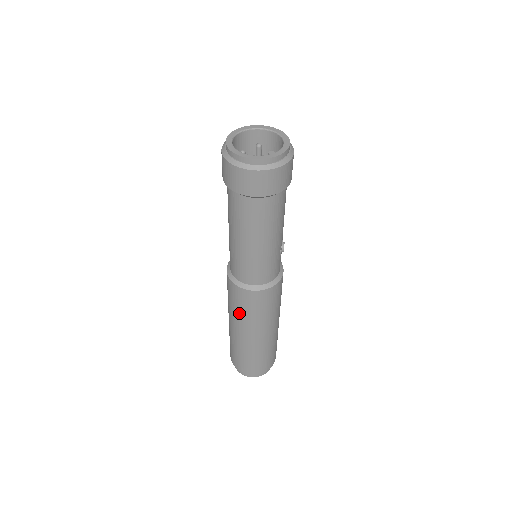
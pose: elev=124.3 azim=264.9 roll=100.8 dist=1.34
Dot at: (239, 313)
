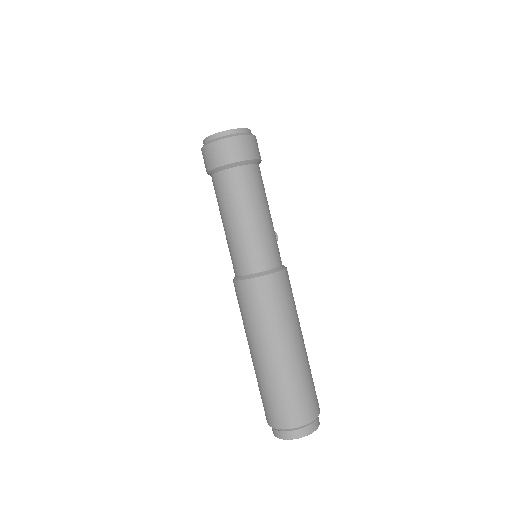
Dot at: (264, 319)
